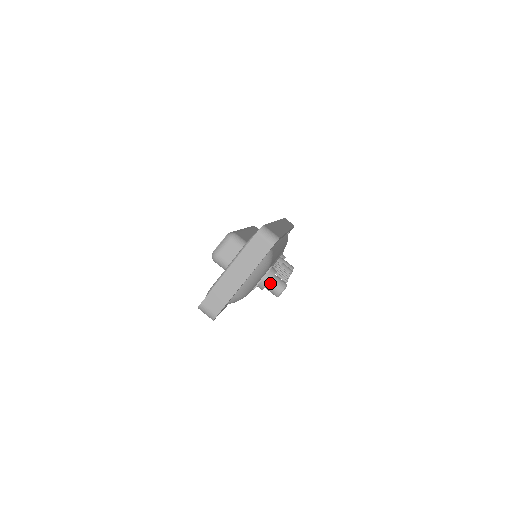
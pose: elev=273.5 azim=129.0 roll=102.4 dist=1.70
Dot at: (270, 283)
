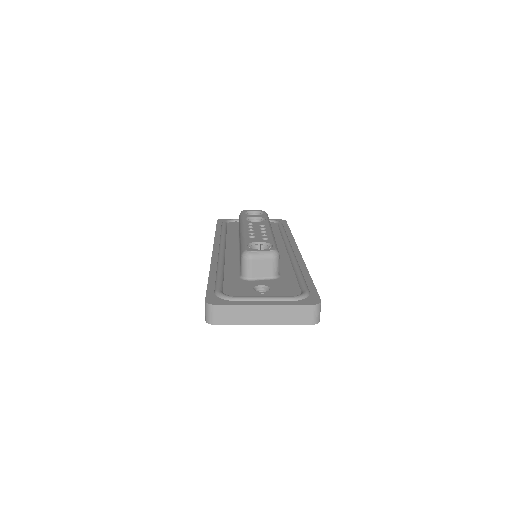
Dot at: occluded
